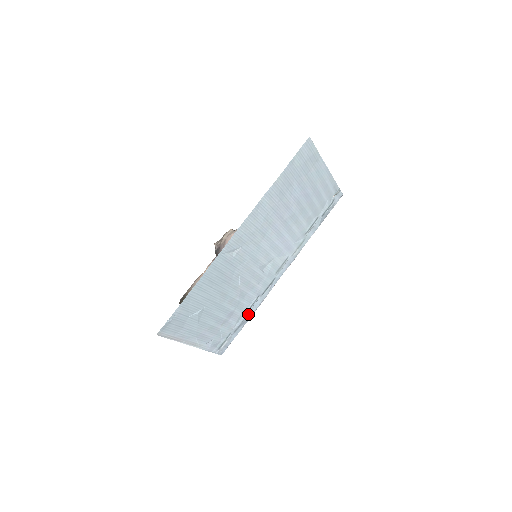
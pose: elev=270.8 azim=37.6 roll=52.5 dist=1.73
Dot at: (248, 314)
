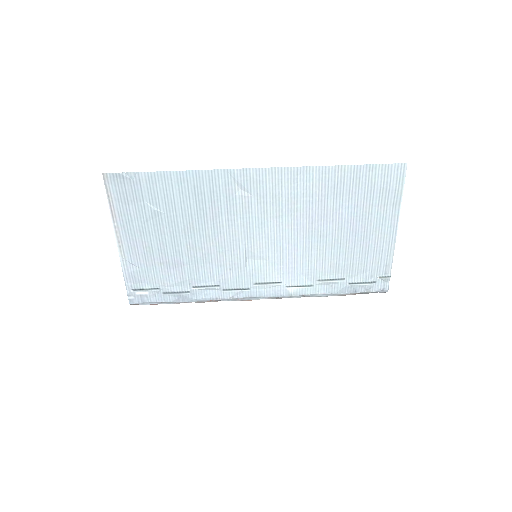
Dot at: (192, 292)
